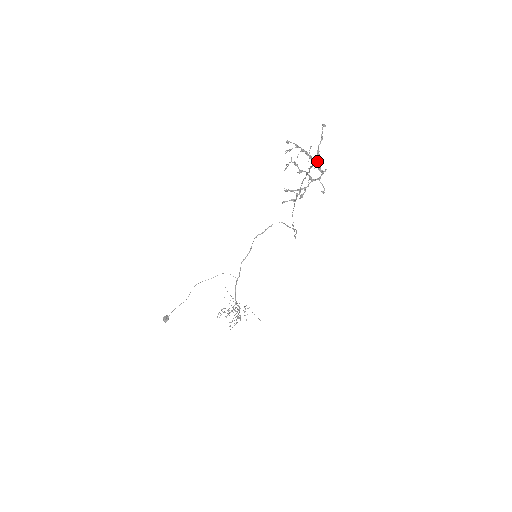
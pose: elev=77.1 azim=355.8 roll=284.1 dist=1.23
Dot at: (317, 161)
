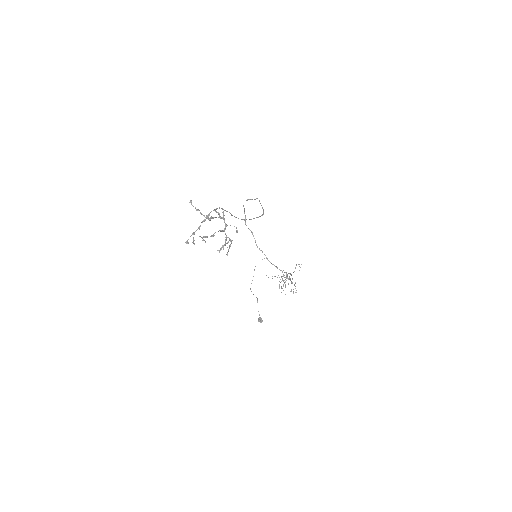
Dot at: occluded
